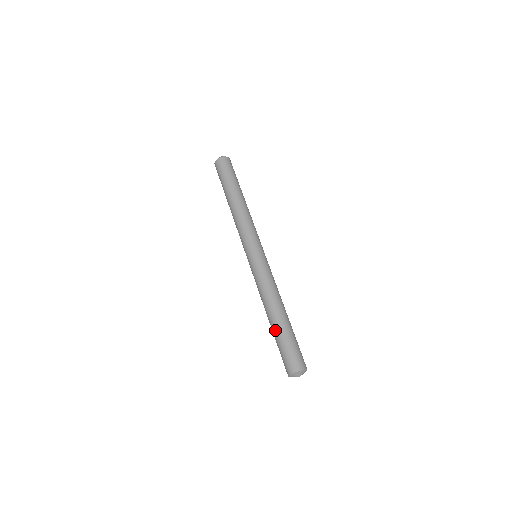
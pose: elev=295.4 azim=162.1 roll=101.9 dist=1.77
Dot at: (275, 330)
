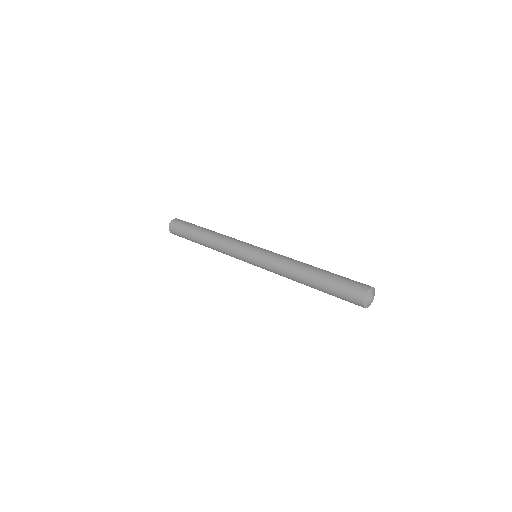
Dot at: (322, 276)
